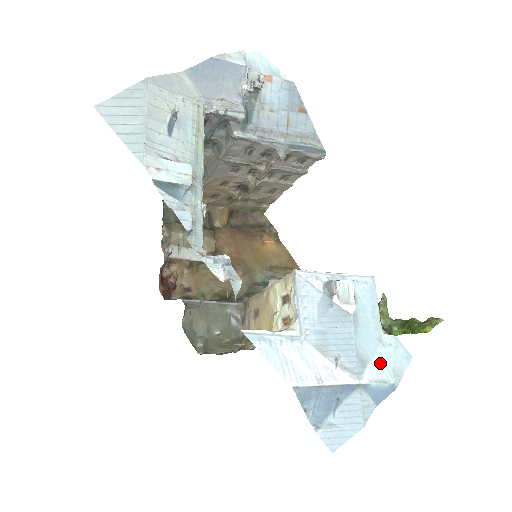
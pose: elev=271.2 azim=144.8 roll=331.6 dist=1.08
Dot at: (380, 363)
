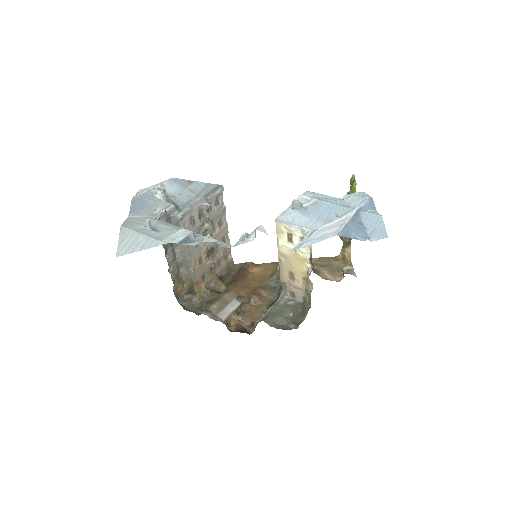
Dot at: (354, 201)
